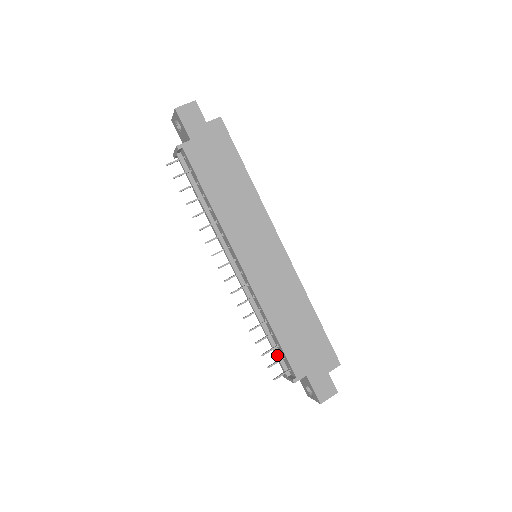
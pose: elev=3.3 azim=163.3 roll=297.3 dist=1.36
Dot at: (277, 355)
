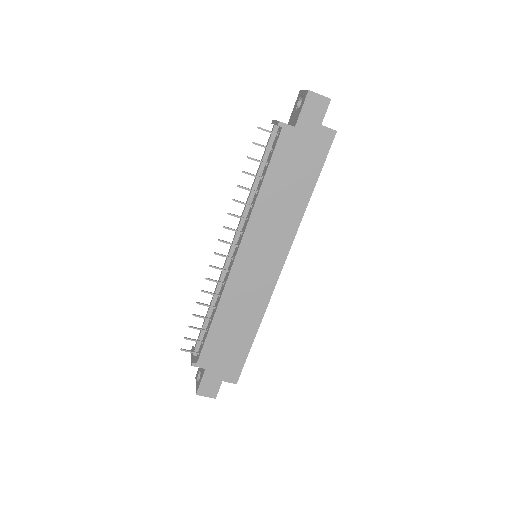
Dot at: (200, 335)
